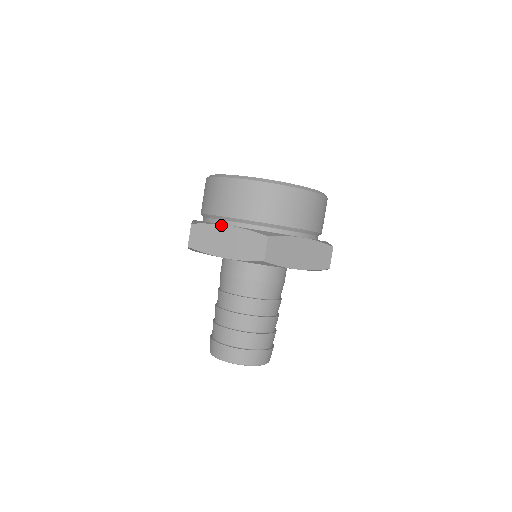
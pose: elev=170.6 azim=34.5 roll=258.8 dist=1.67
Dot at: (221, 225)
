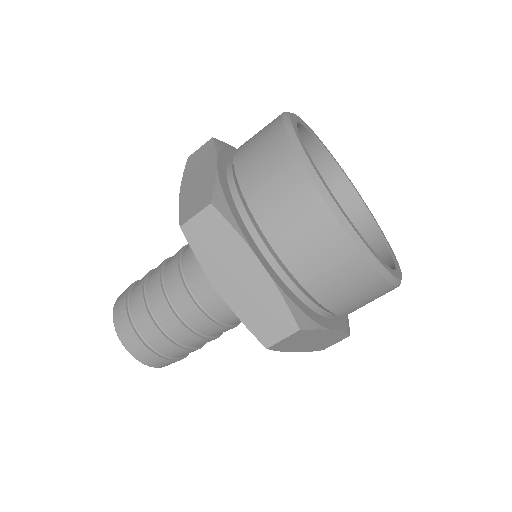
Dot at: (252, 252)
